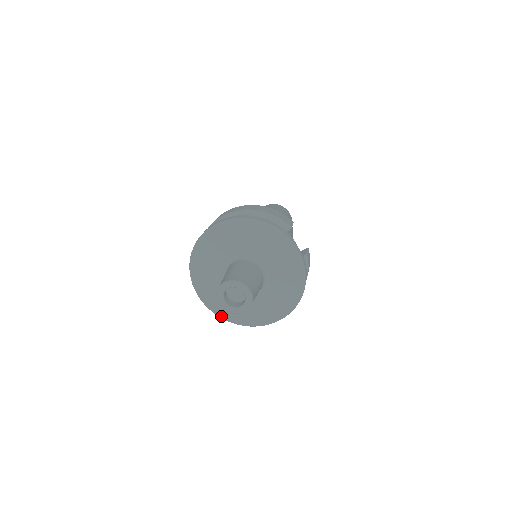
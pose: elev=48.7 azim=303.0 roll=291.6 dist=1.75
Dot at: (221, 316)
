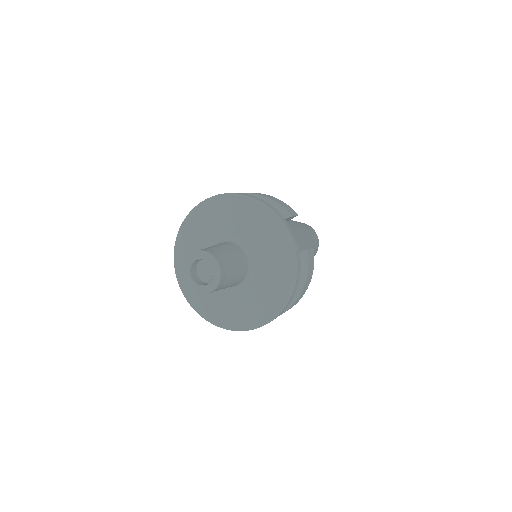
Dot at: (201, 314)
